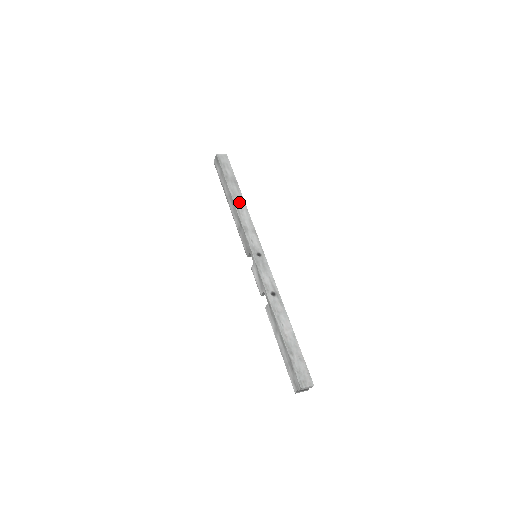
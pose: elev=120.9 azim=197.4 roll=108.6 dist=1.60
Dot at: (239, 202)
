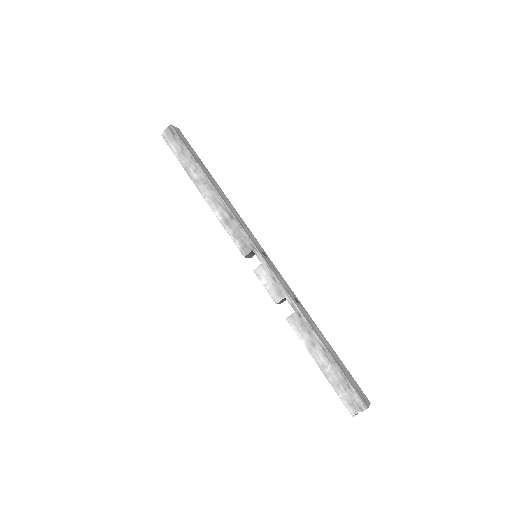
Dot at: (218, 189)
